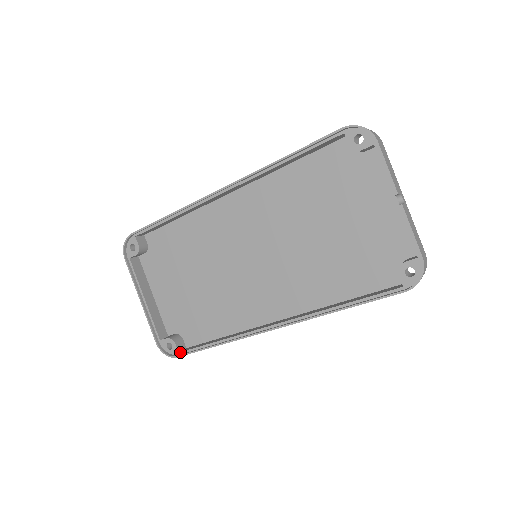
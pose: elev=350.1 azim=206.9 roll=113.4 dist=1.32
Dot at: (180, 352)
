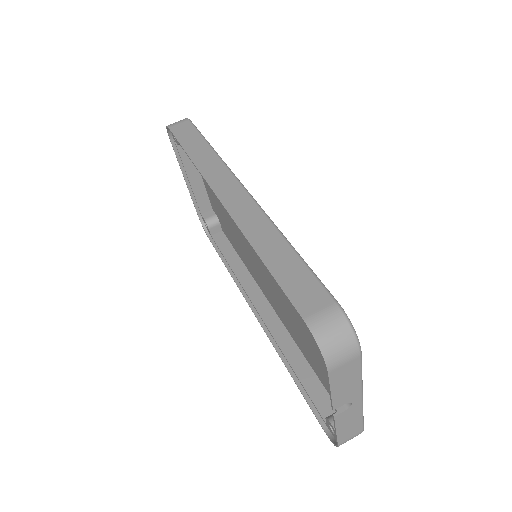
Dot at: (212, 237)
